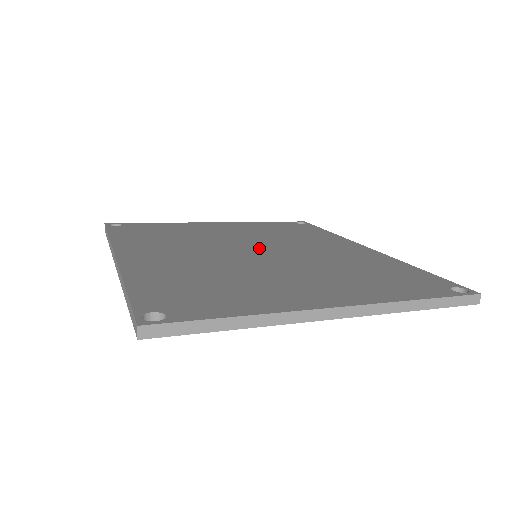
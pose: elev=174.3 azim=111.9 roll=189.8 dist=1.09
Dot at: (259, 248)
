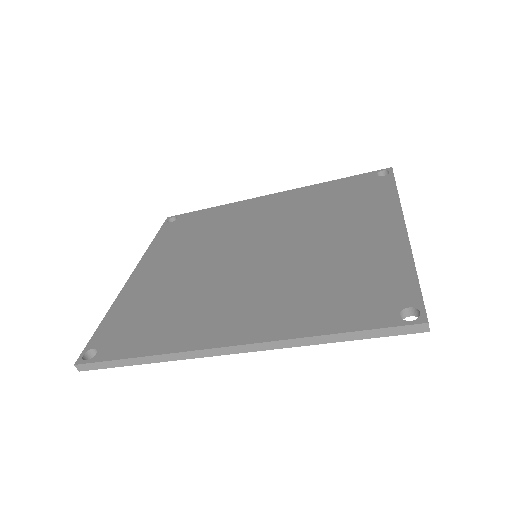
Dot at: (245, 250)
